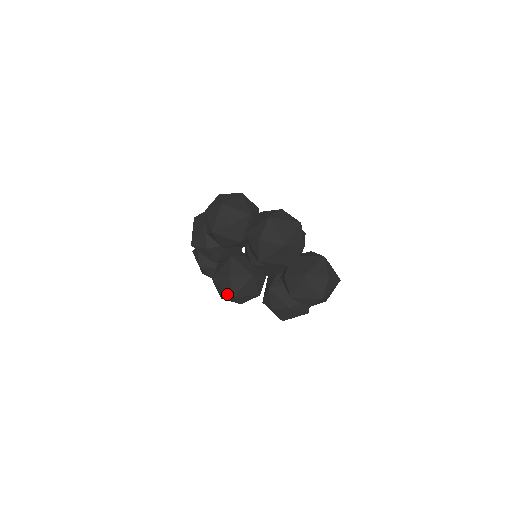
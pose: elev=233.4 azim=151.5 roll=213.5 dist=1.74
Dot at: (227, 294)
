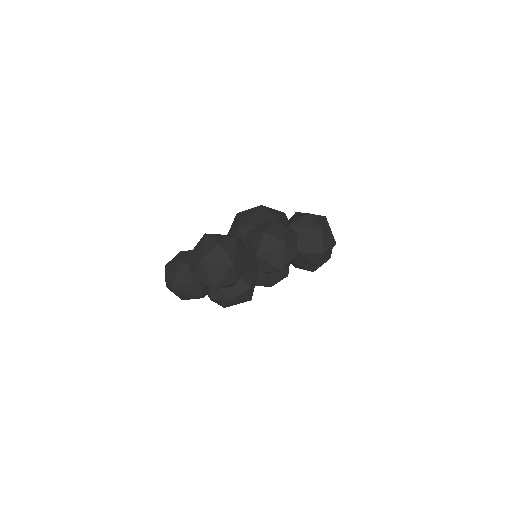
Dot at: (241, 302)
